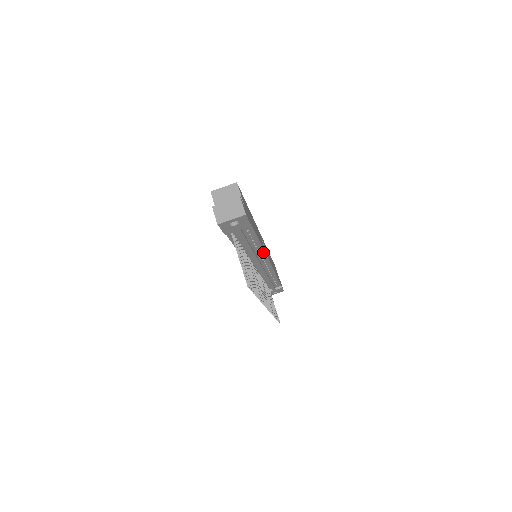
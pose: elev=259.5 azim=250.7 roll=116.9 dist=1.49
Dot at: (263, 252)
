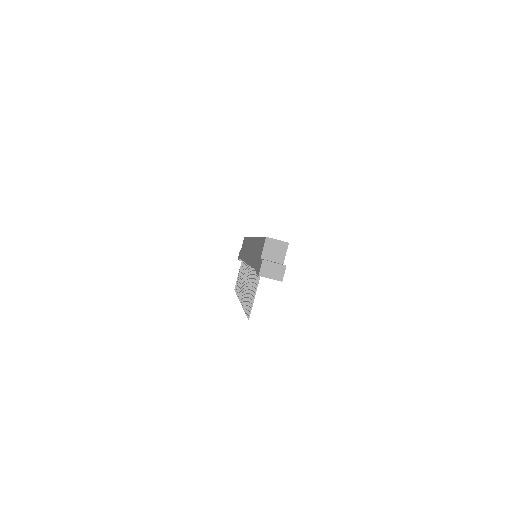
Dot at: occluded
